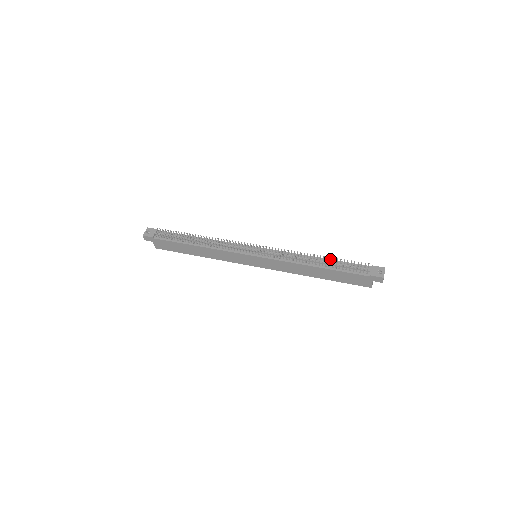
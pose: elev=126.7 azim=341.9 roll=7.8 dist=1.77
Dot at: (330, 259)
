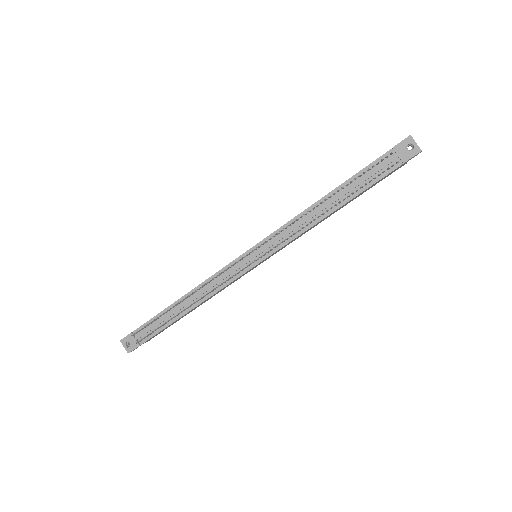
Dot at: (341, 189)
